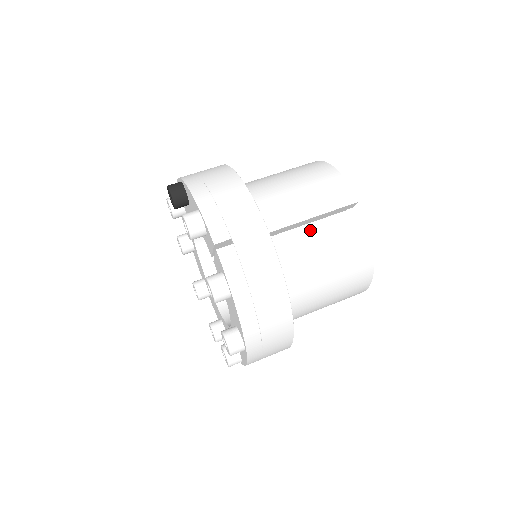
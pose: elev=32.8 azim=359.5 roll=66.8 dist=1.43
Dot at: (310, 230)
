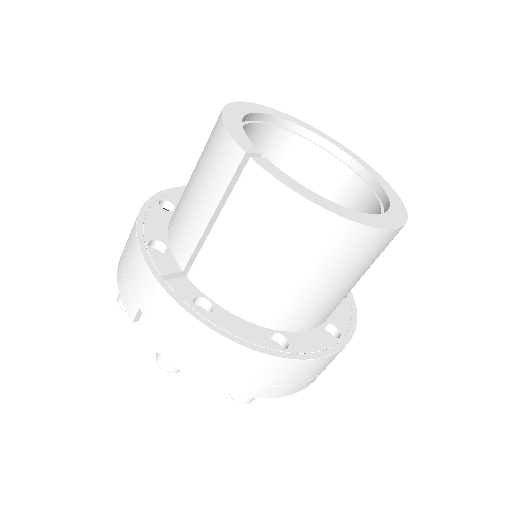
Dot at: (217, 235)
